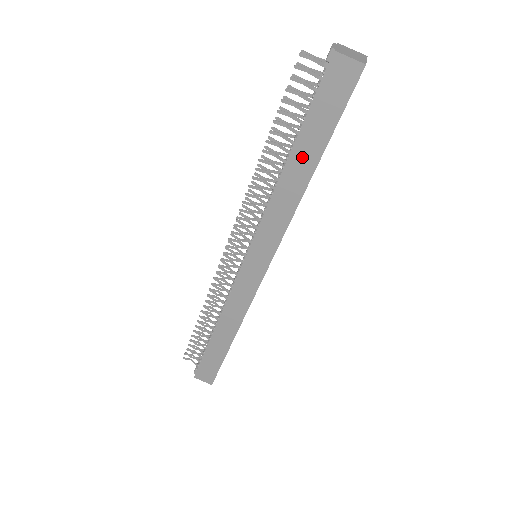
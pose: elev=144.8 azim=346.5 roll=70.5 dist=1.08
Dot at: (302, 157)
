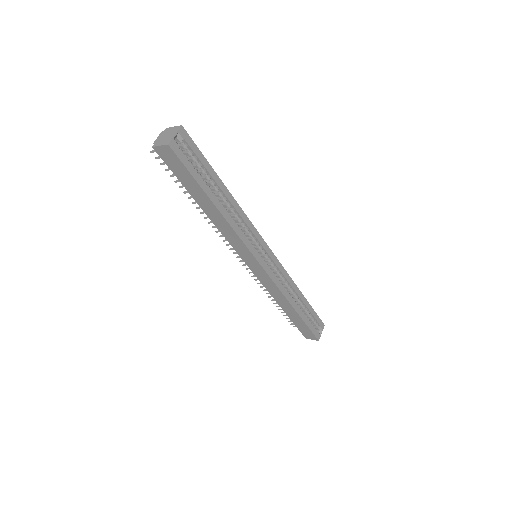
Dot at: (202, 201)
